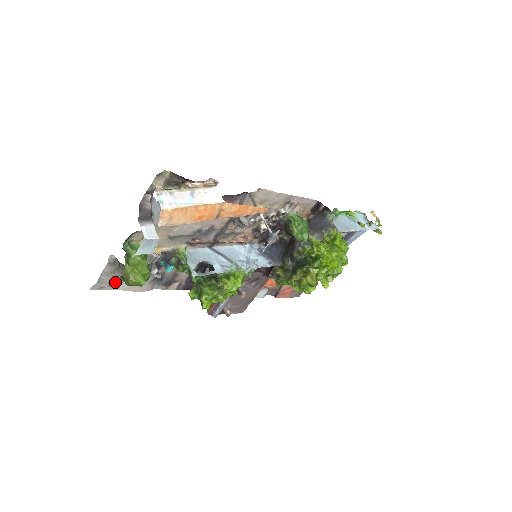
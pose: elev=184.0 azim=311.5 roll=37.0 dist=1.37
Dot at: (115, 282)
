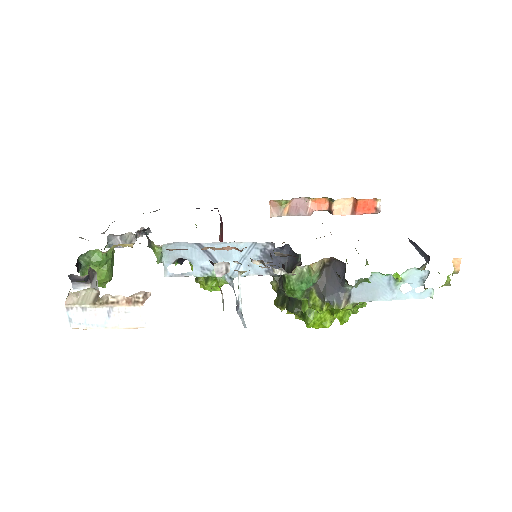
Dot at: occluded
